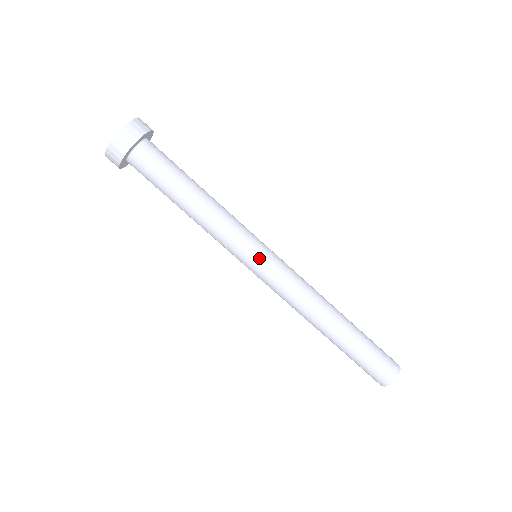
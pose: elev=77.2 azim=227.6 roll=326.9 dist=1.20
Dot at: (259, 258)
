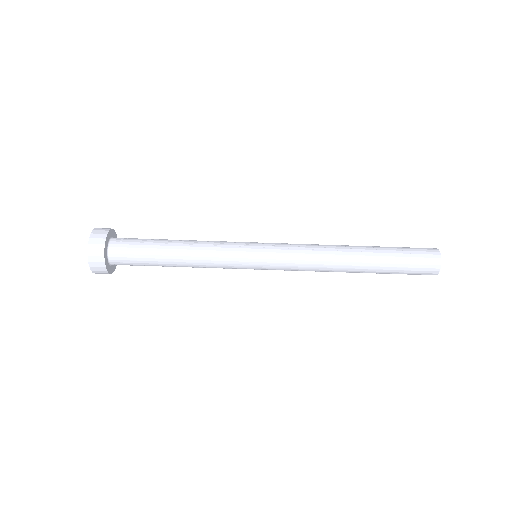
Dot at: (257, 259)
